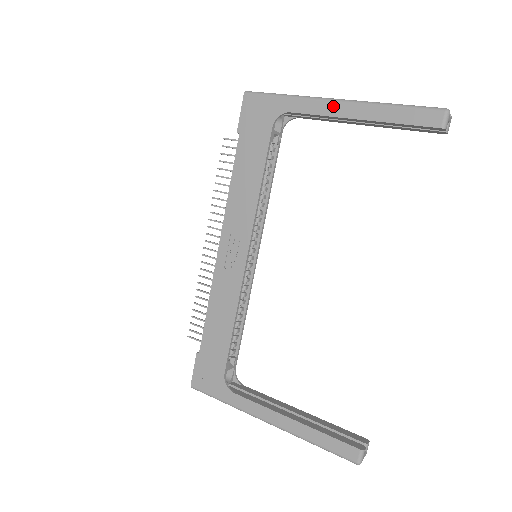
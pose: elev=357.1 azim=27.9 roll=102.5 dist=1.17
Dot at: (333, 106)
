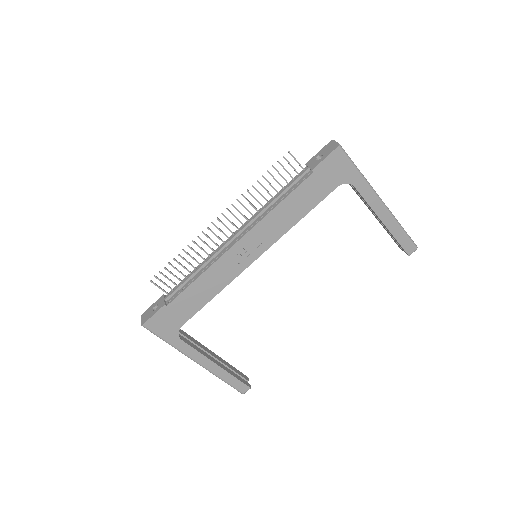
Dot at: (378, 204)
